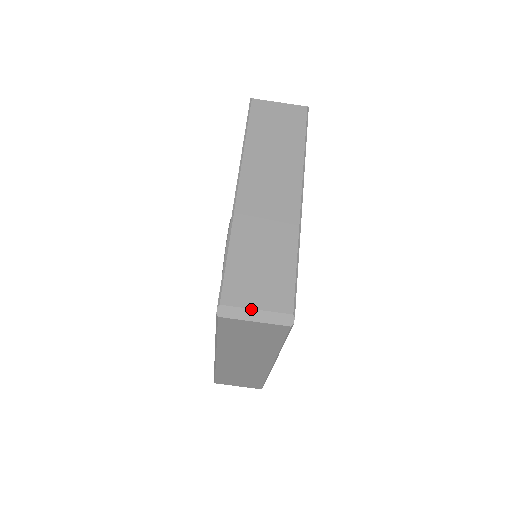
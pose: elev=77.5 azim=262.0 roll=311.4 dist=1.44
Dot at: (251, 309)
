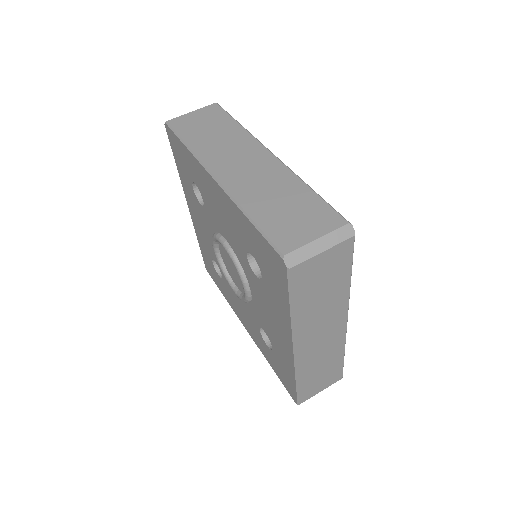
Dot at: (312, 242)
